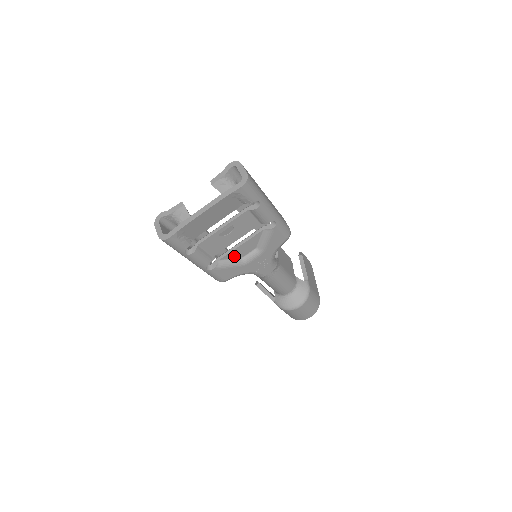
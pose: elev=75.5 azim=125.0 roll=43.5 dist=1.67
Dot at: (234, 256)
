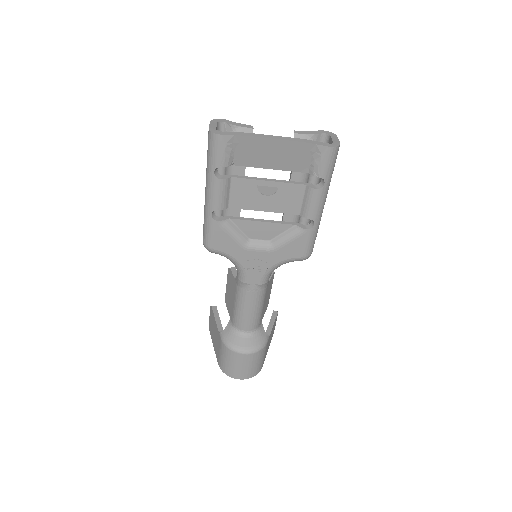
Dot at: (245, 229)
